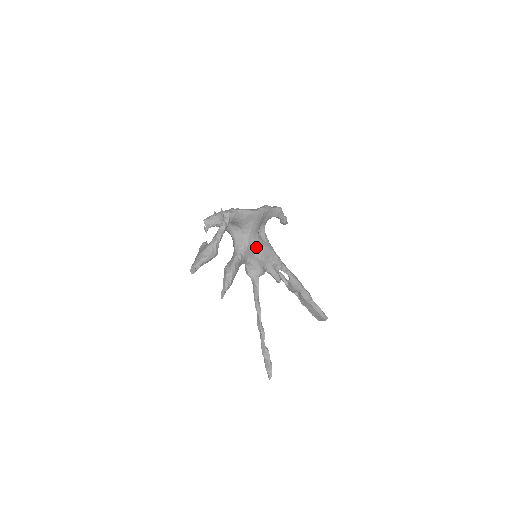
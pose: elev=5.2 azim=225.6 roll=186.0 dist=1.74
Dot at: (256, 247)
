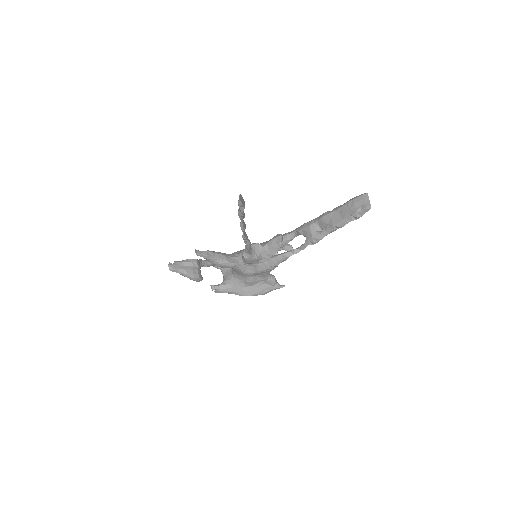
Dot at: occluded
